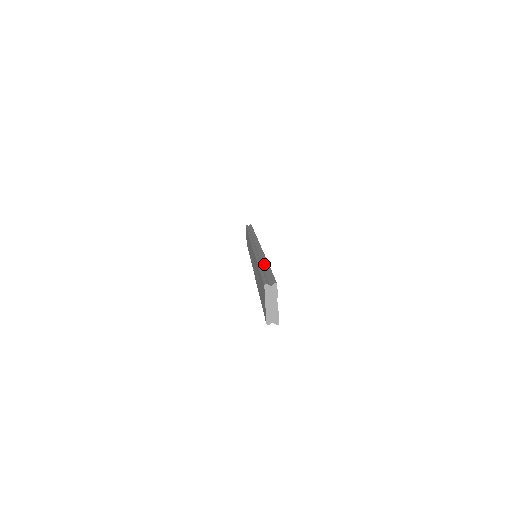
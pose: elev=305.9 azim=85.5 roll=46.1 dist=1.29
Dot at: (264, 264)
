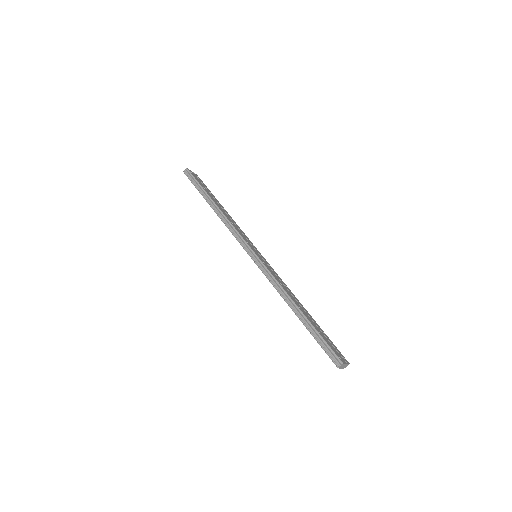
Dot at: (304, 319)
